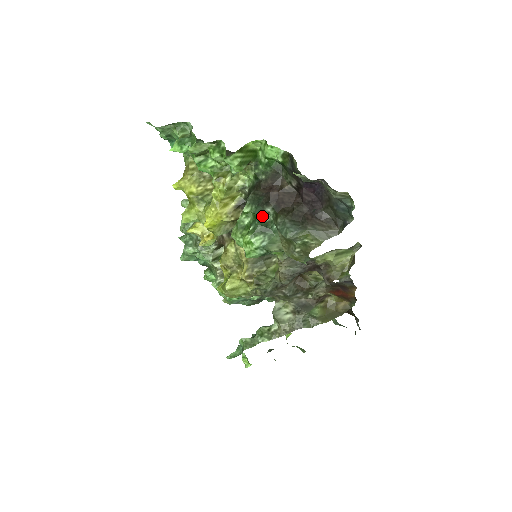
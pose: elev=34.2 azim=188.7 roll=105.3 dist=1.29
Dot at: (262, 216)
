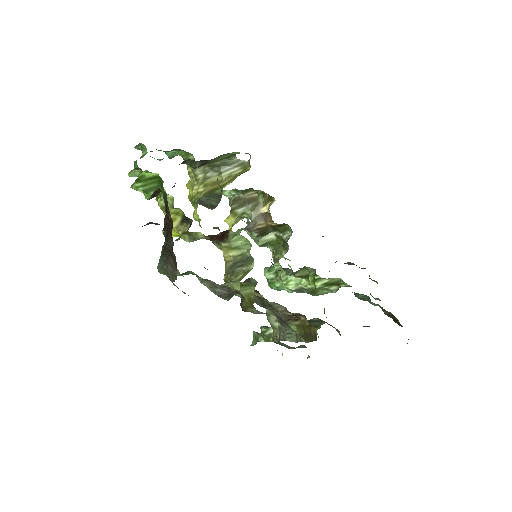
Dot at: occluded
